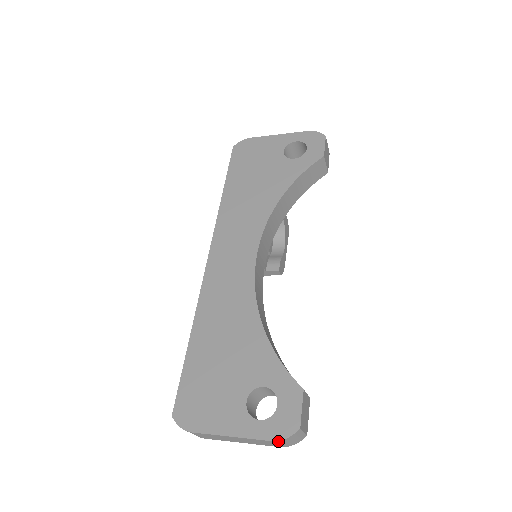
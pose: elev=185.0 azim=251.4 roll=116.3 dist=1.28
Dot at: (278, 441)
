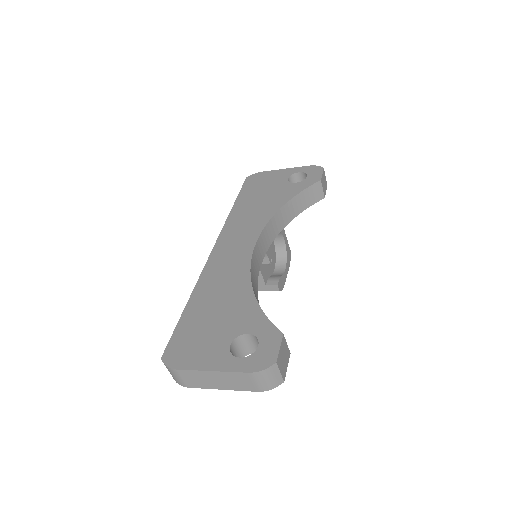
Dot at: (255, 374)
